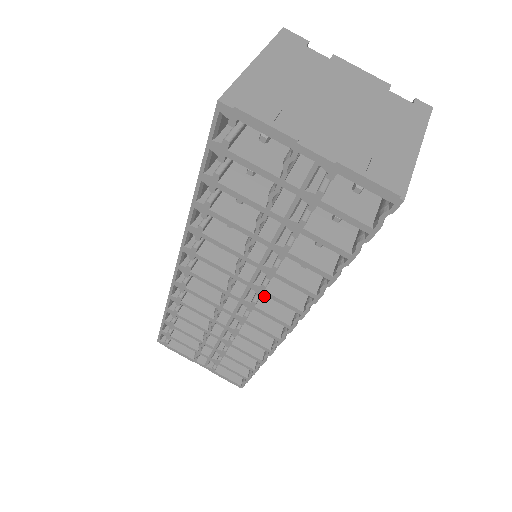
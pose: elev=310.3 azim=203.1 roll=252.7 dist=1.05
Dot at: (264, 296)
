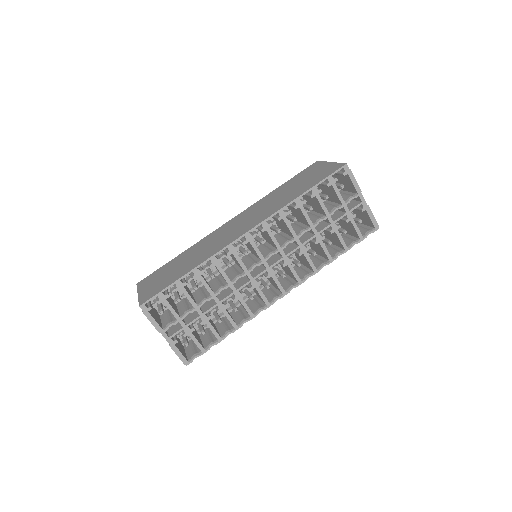
Dot at: occluded
